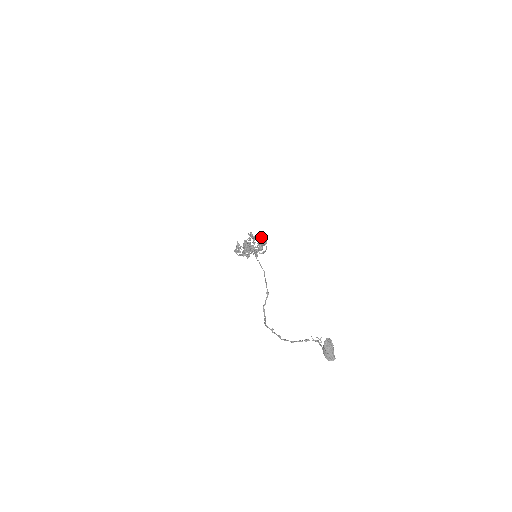
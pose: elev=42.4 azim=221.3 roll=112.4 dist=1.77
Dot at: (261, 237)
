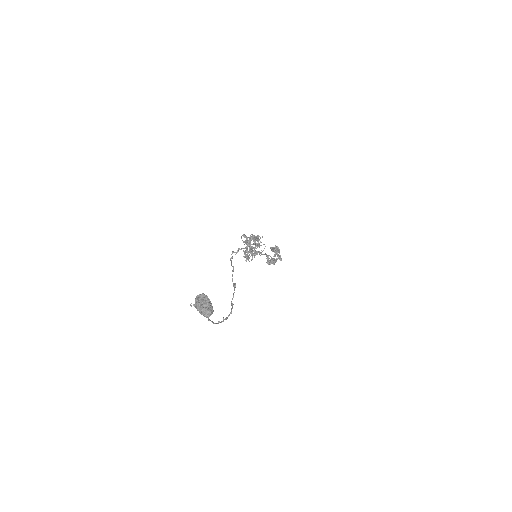
Dot at: (254, 236)
